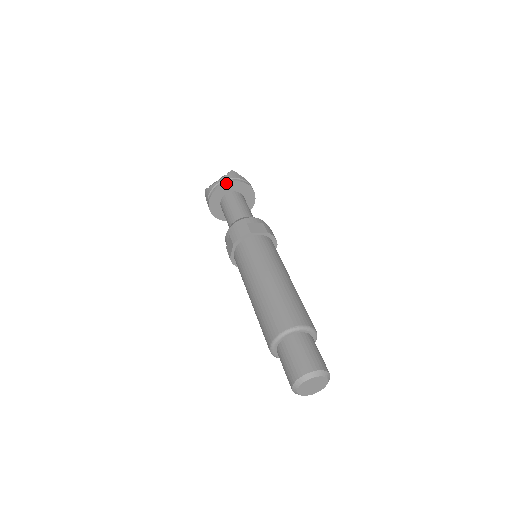
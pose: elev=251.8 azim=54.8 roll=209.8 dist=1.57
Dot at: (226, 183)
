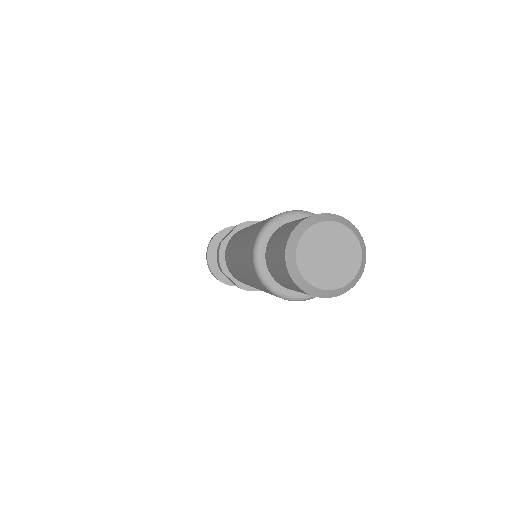
Dot at: (209, 247)
